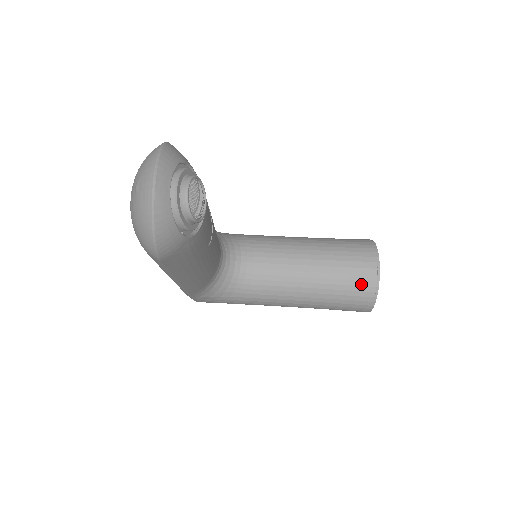
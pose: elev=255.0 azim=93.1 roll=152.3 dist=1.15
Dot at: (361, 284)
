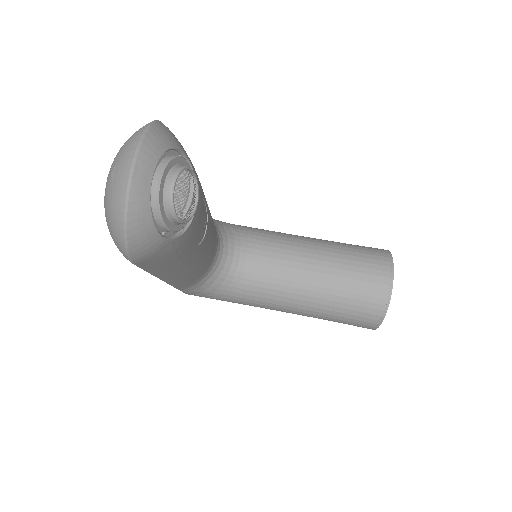
Dot at: (369, 300)
